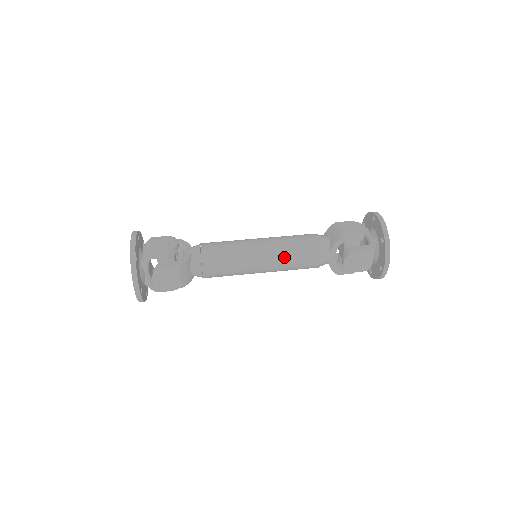
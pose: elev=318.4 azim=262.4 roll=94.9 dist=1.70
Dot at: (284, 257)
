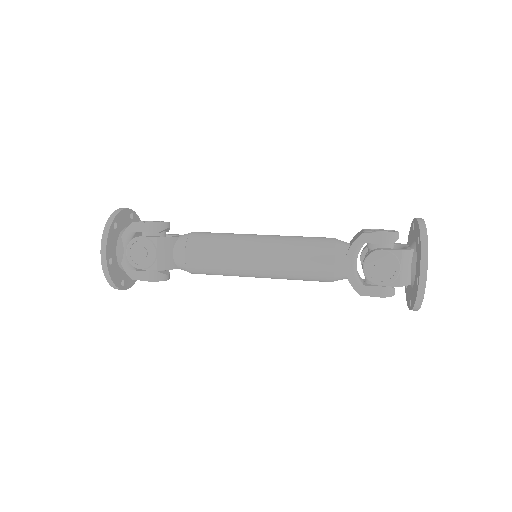
Dot at: (285, 251)
